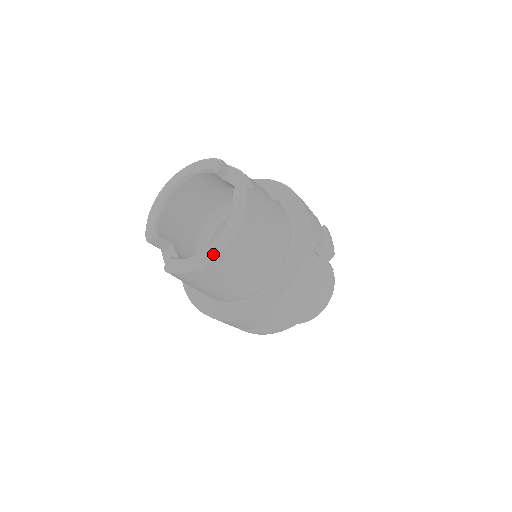
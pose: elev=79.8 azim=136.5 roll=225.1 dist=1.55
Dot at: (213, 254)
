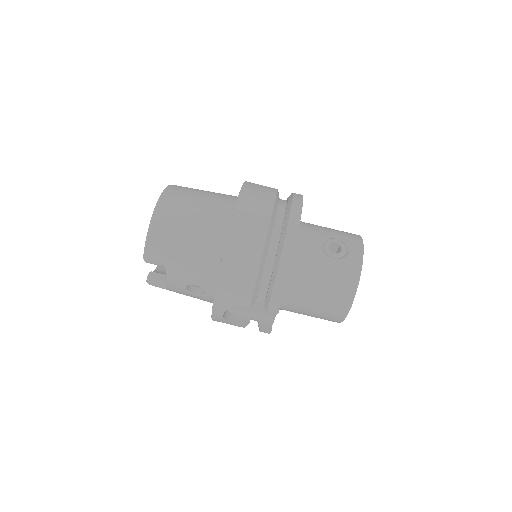
Dot at: (154, 208)
